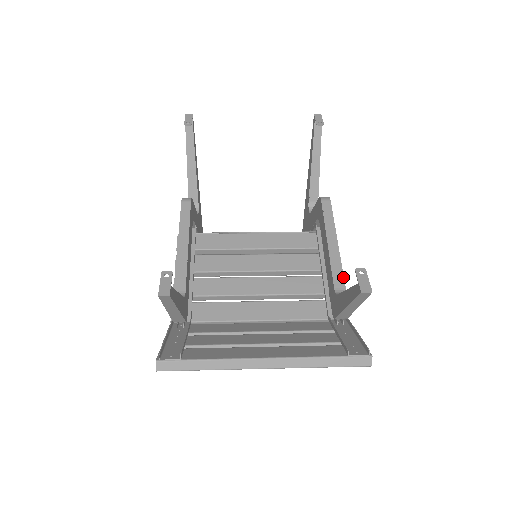
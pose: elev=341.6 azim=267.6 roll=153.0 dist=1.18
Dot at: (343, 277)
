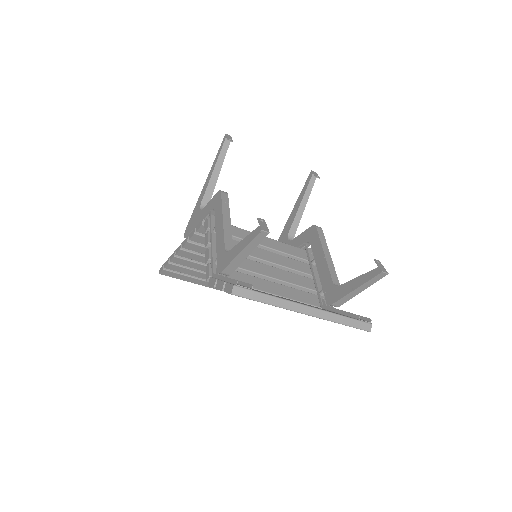
Dot at: (337, 278)
